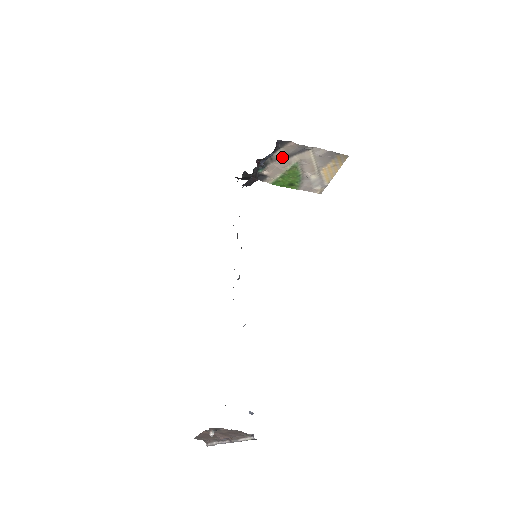
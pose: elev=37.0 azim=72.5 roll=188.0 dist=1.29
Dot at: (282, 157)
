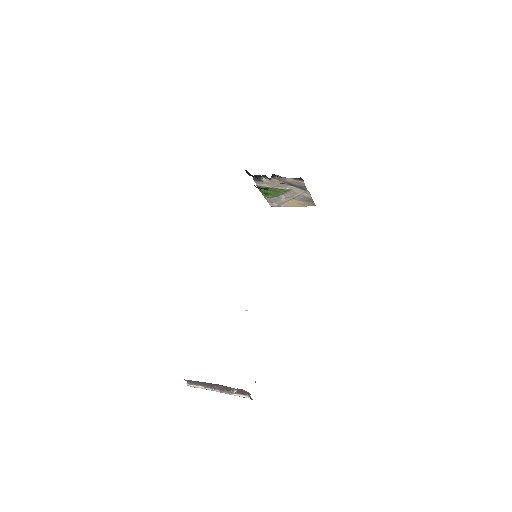
Dot at: (286, 182)
